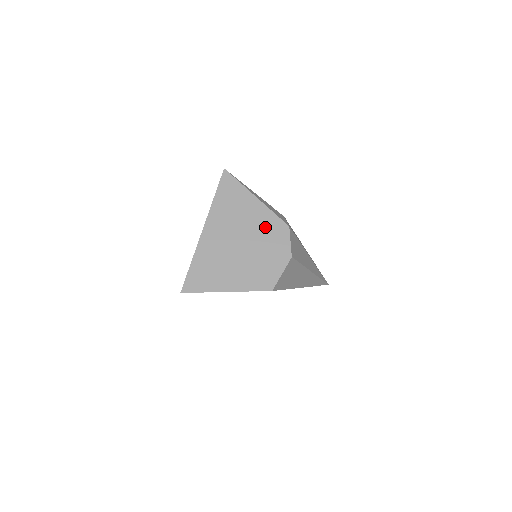
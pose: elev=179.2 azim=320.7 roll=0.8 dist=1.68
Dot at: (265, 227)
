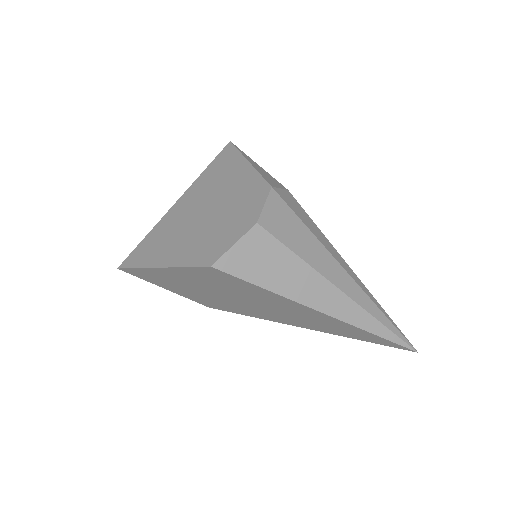
Dot at: (242, 191)
